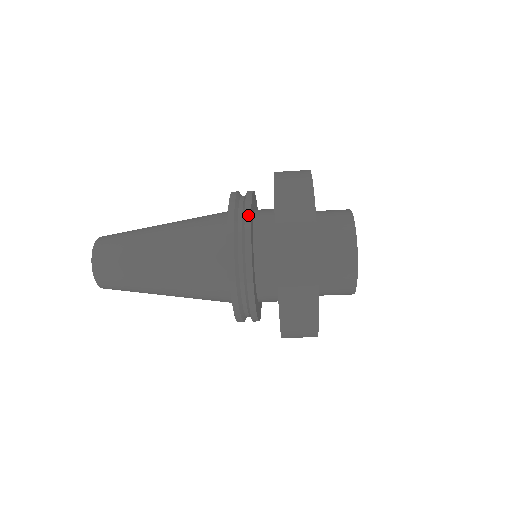
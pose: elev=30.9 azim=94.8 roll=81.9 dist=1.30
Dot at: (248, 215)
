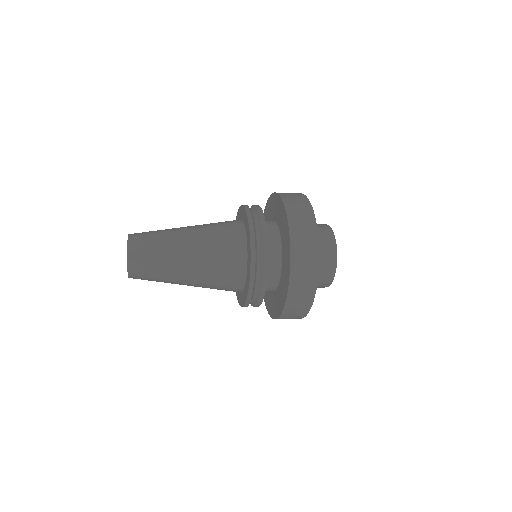
Dot at: (263, 218)
